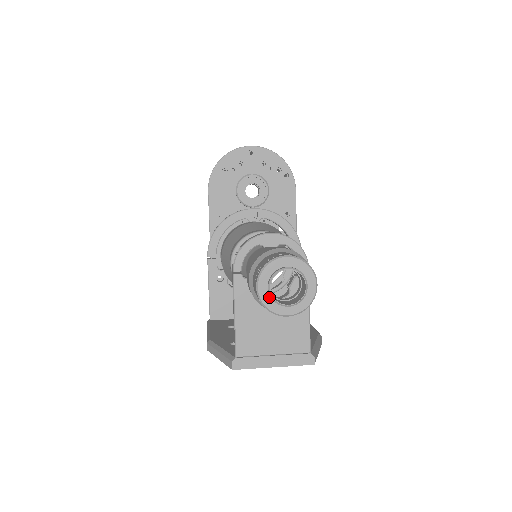
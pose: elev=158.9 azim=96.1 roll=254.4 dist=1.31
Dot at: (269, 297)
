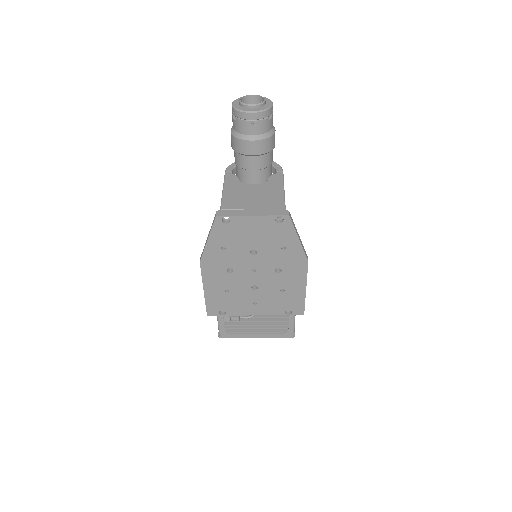
Dot at: (240, 106)
